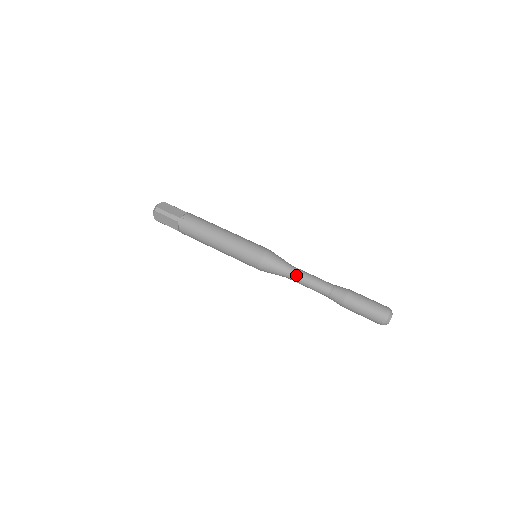
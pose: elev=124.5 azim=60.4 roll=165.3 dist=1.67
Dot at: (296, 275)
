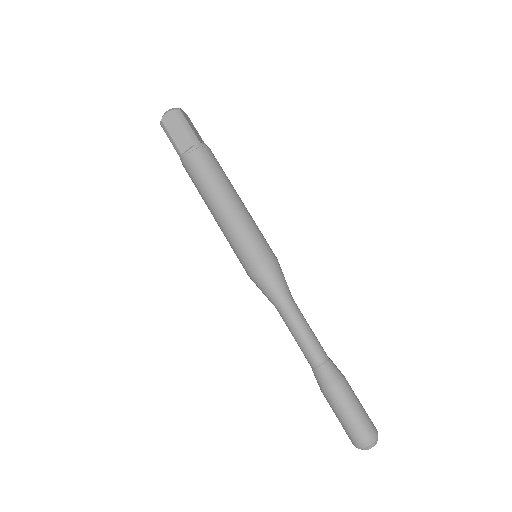
Dot at: (284, 319)
